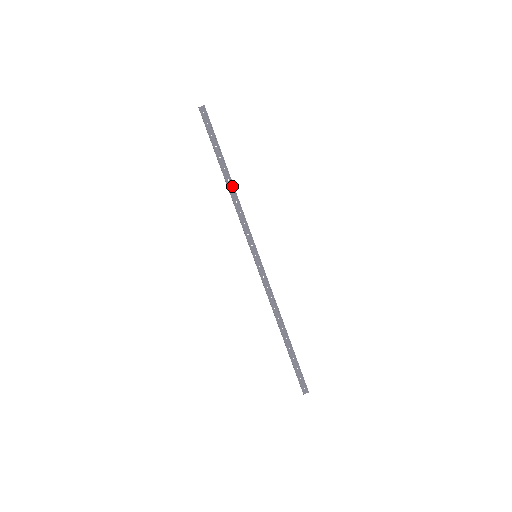
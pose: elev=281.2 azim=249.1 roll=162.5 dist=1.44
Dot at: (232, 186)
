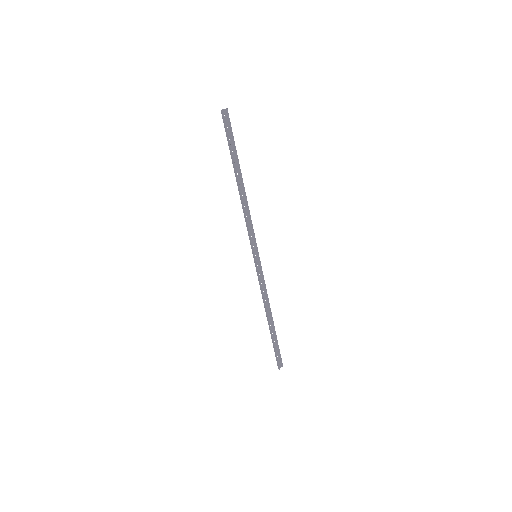
Dot at: (243, 191)
